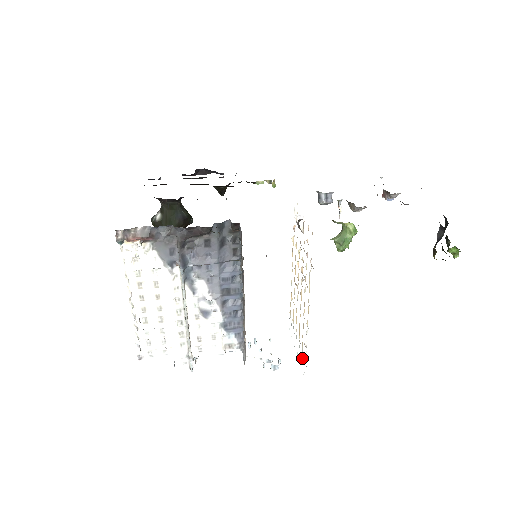
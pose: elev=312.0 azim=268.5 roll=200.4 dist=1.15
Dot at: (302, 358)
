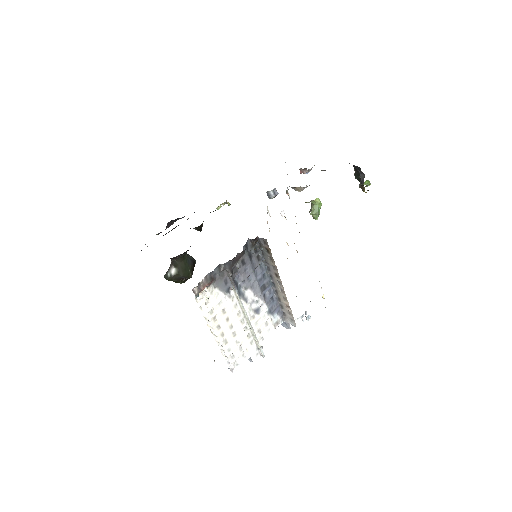
Dot at: occluded
